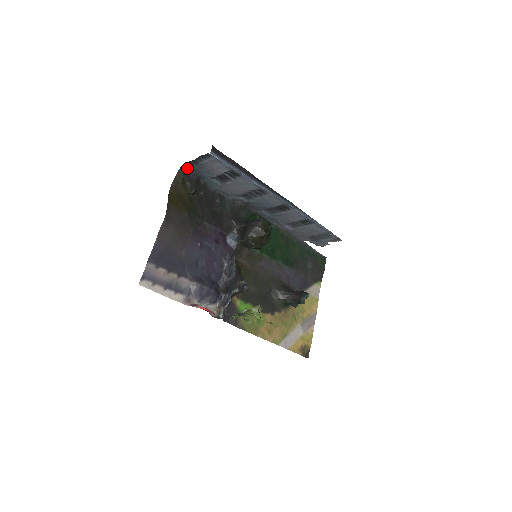
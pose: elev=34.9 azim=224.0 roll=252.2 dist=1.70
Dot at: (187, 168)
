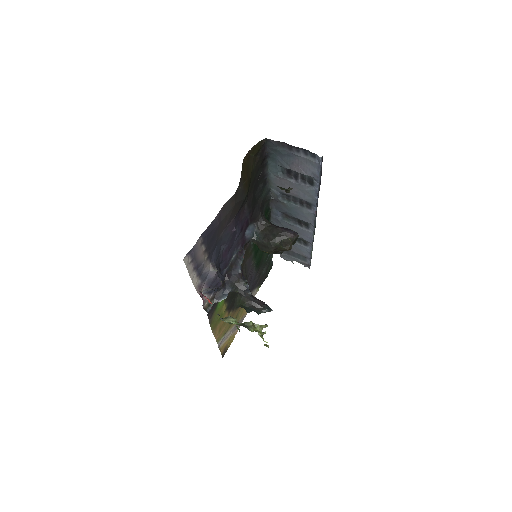
Dot at: (271, 143)
